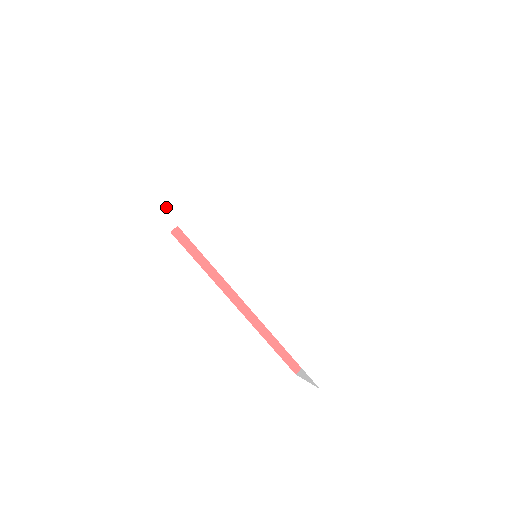
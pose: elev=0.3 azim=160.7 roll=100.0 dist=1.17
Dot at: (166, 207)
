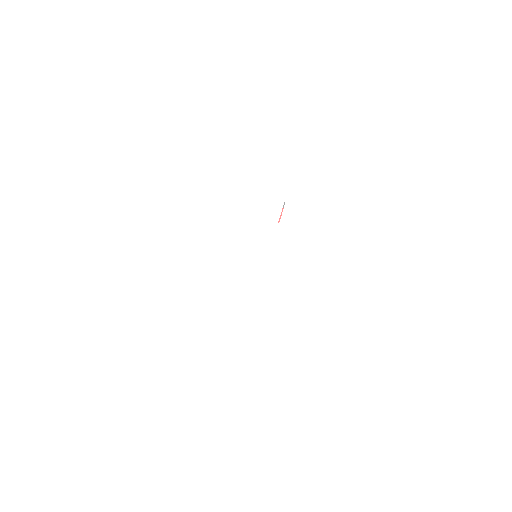
Dot at: (221, 188)
